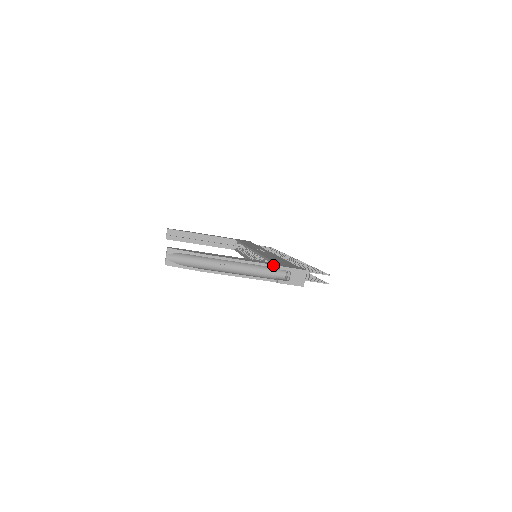
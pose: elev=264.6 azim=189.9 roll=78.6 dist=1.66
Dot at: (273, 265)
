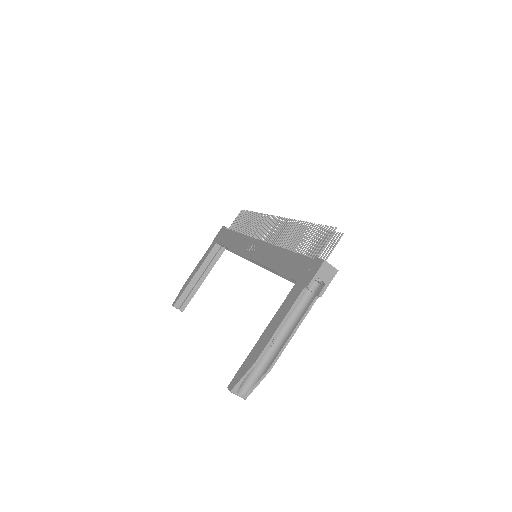
Dot at: (301, 293)
